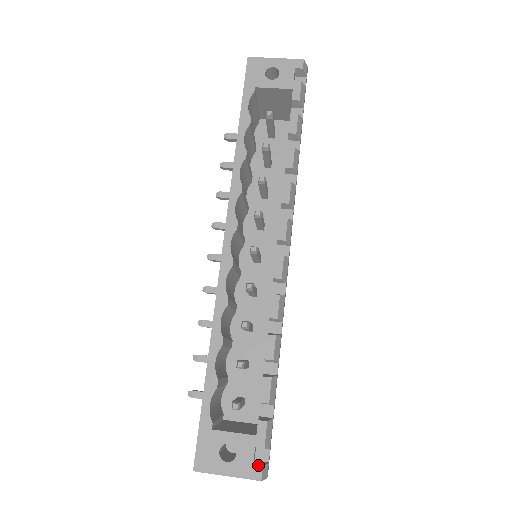
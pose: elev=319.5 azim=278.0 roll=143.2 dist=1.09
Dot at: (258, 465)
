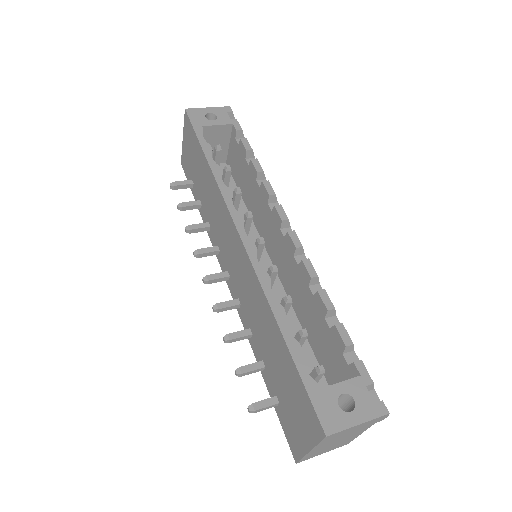
Dot at: (377, 402)
